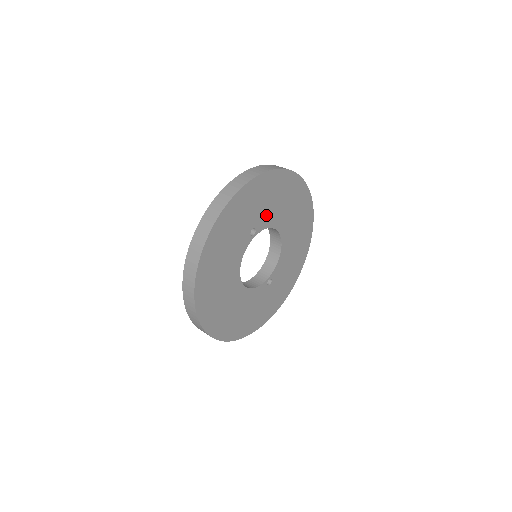
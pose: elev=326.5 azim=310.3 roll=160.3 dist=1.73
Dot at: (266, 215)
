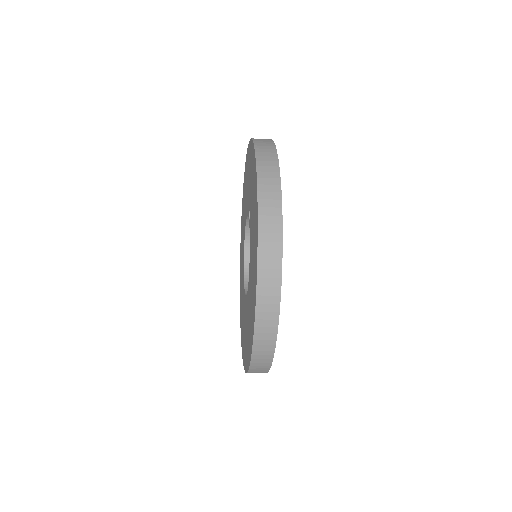
Dot at: occluded
